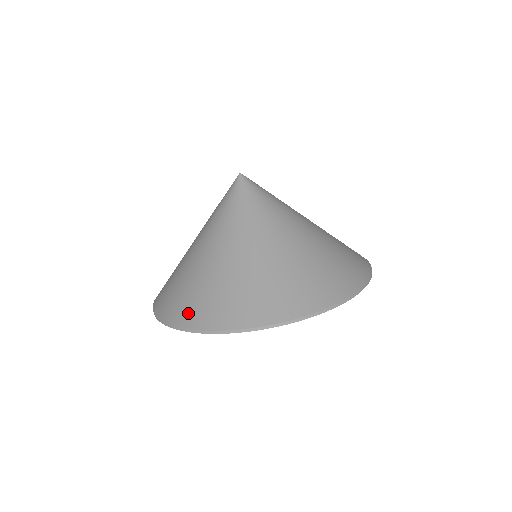
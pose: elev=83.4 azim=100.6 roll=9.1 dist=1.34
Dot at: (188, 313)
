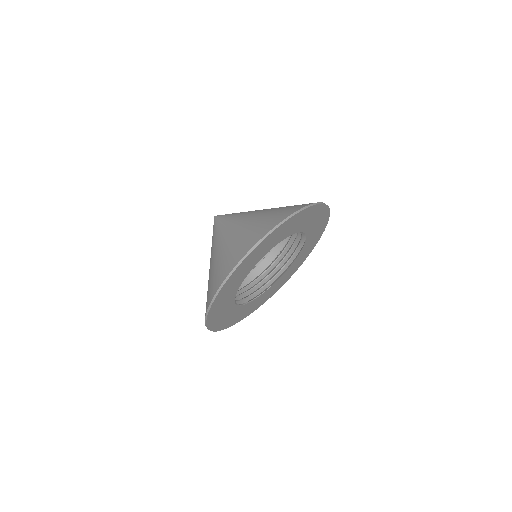
Dot at: (221, 276)
